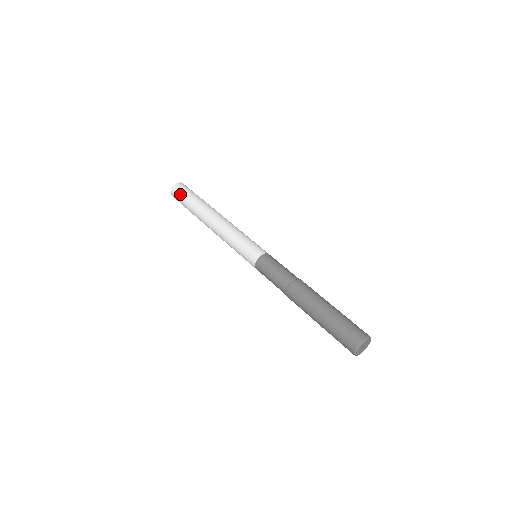
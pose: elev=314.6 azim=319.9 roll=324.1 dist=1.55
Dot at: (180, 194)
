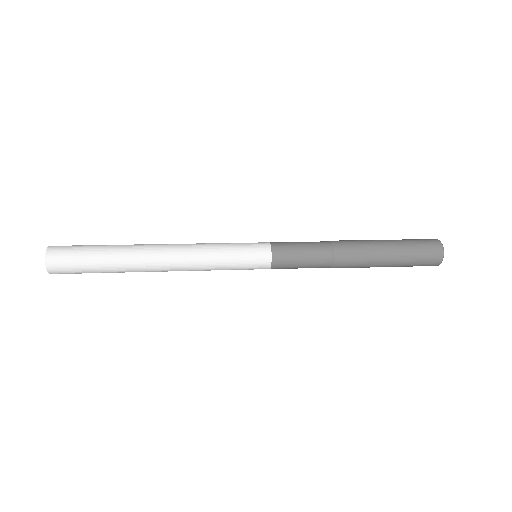
Dot at: (72, 250)
